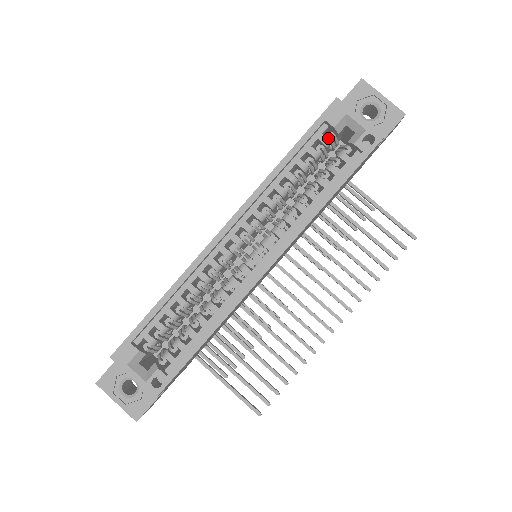
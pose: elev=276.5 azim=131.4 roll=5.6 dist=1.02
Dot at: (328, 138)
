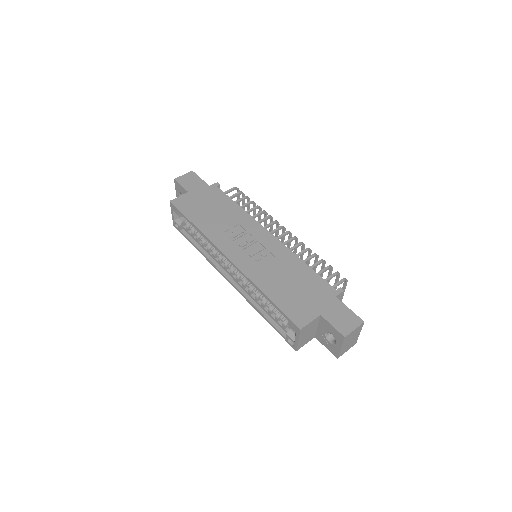
Dot at: occluded
